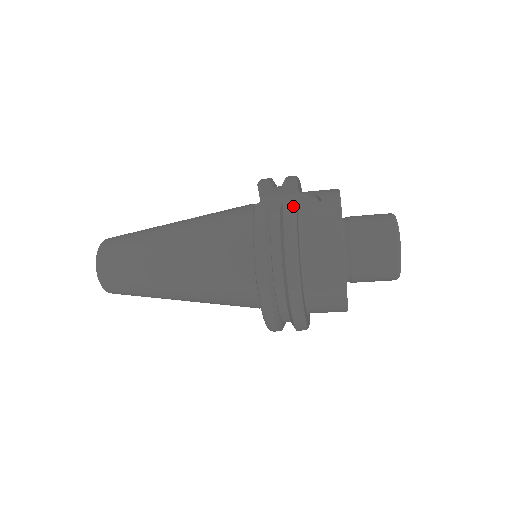
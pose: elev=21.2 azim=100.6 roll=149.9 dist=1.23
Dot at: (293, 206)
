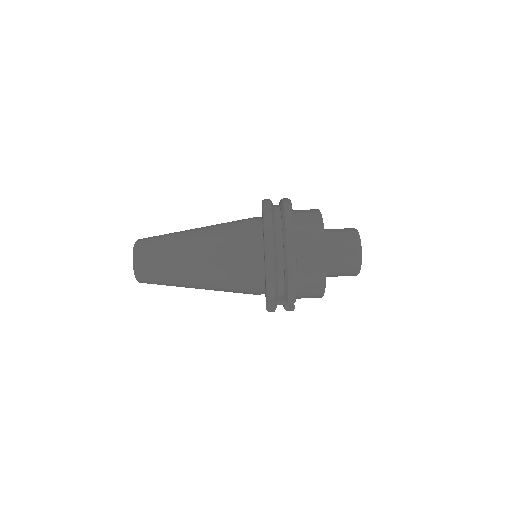
Dot at: occluded
